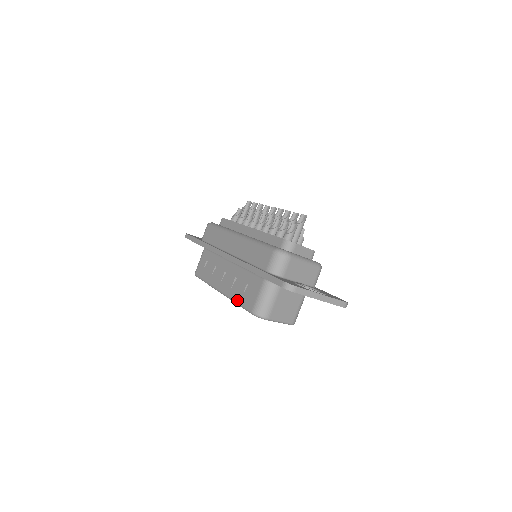
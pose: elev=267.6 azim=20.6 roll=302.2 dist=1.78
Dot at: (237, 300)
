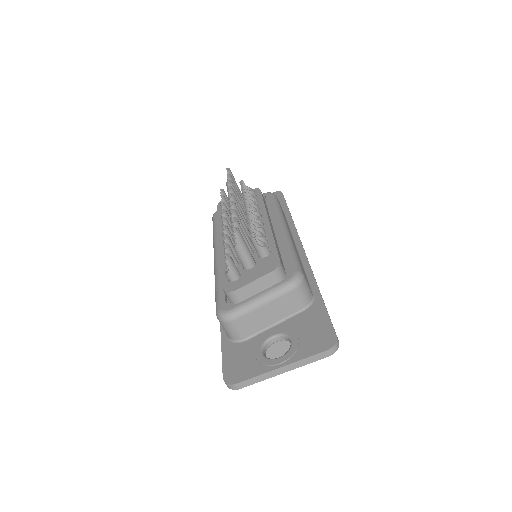
Dot at: occluded
